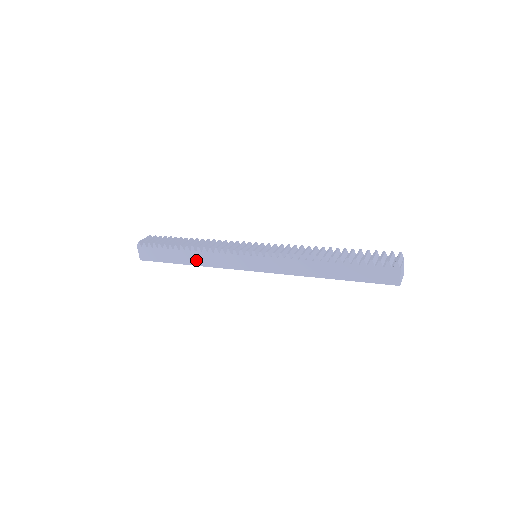
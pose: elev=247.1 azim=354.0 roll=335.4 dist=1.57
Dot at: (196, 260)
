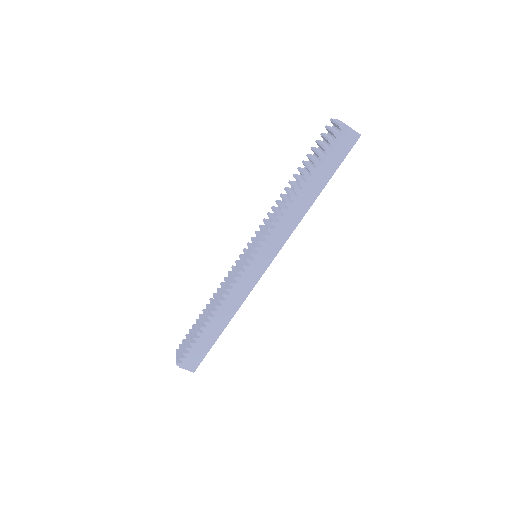
Dot at: (226, 316)
